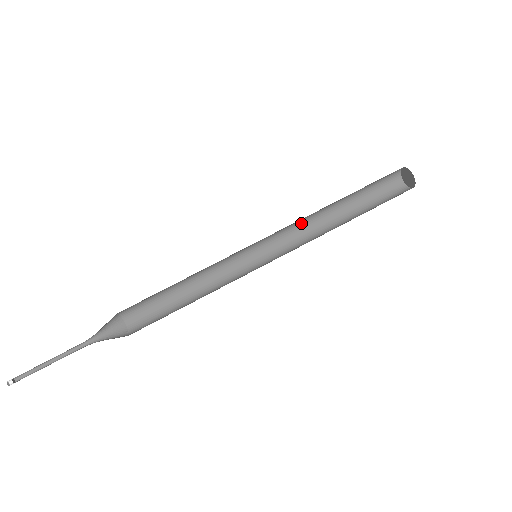
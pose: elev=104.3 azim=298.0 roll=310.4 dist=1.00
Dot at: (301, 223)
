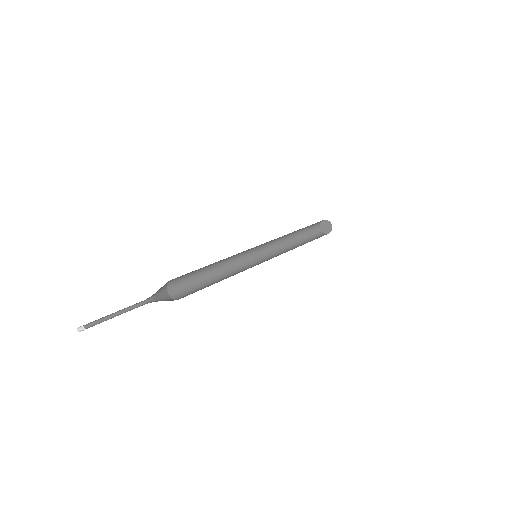
Dot at: (280, 253)
